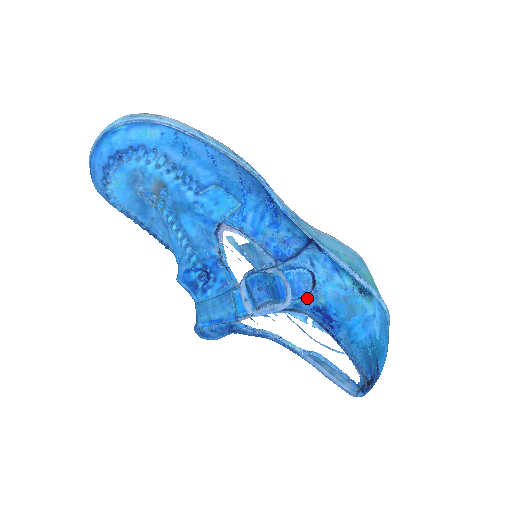
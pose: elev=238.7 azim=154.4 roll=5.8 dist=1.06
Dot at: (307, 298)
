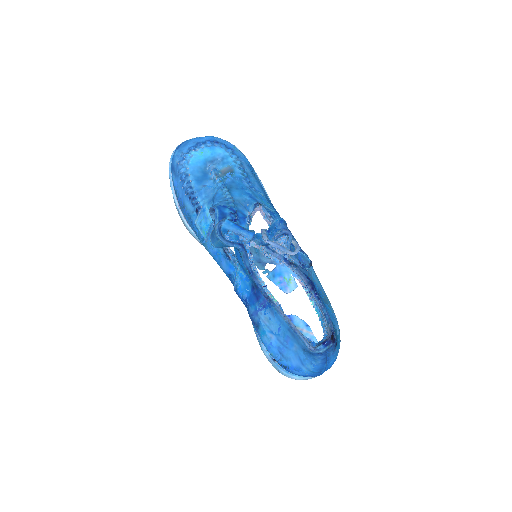
Dot at: (303, 268)
